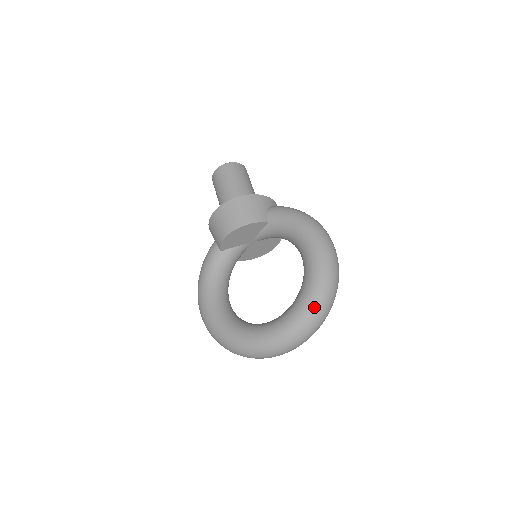
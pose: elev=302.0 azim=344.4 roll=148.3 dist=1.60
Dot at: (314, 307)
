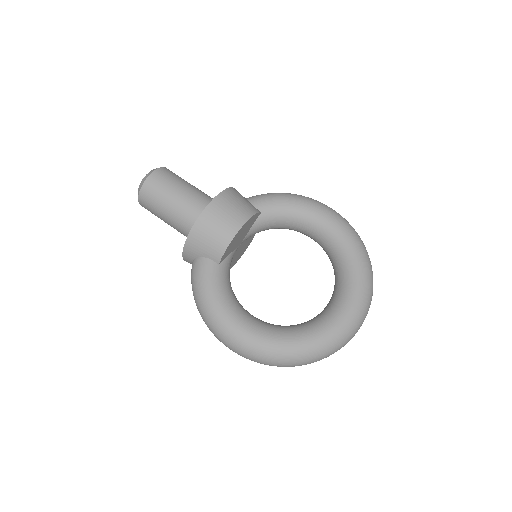
Dot at: (368, 268)
